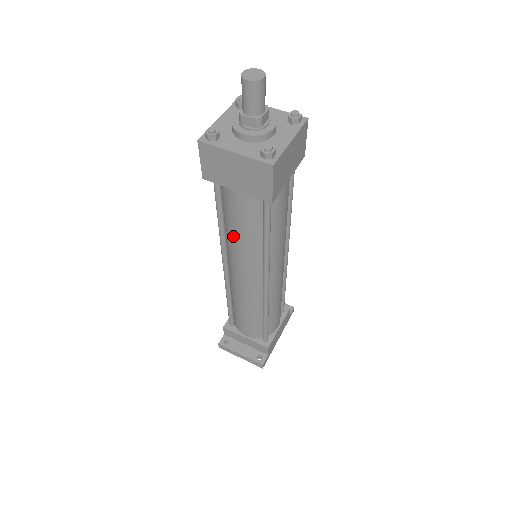
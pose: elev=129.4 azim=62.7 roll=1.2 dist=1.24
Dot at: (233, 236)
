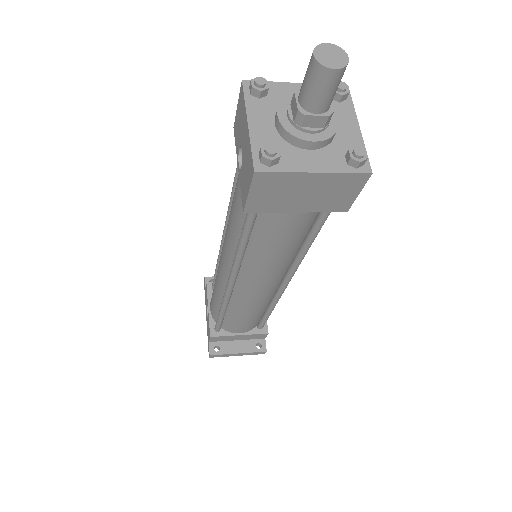
Dot at: (262, 256)
